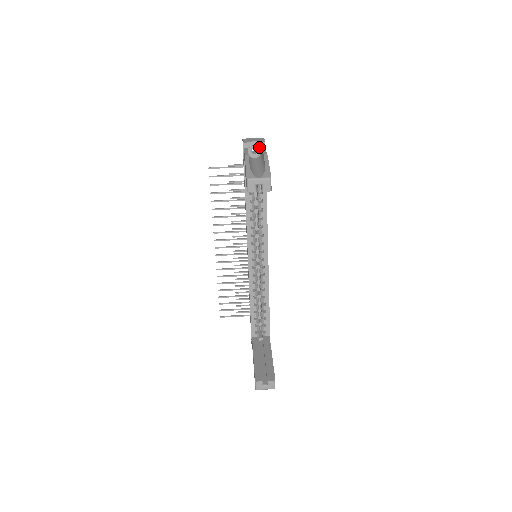
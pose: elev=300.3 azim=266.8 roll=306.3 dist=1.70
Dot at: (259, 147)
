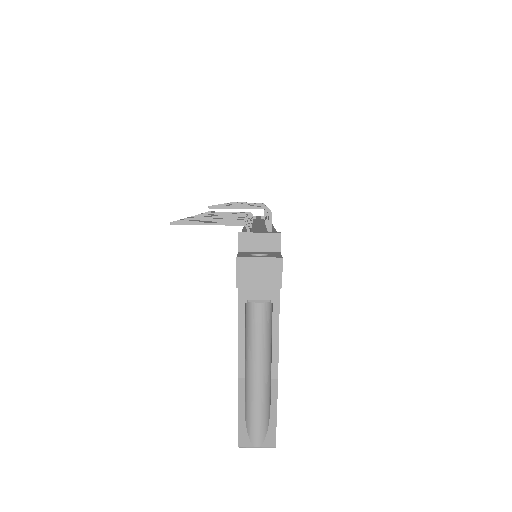
Dot at: (268, 301)
